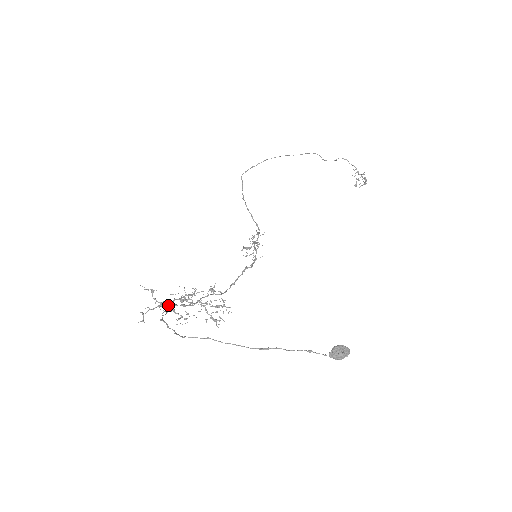
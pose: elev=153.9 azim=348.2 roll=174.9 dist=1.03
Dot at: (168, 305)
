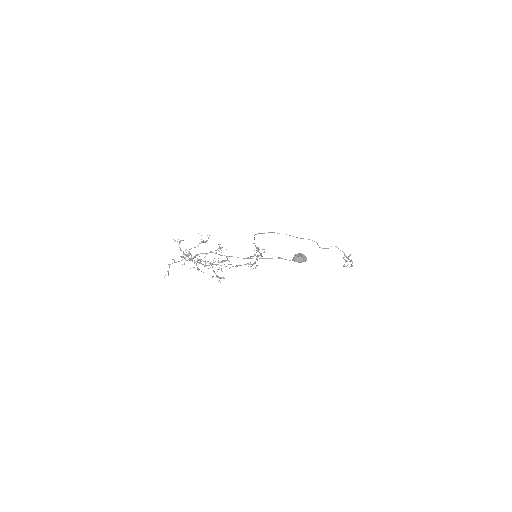
Dot at: (188, 253)
